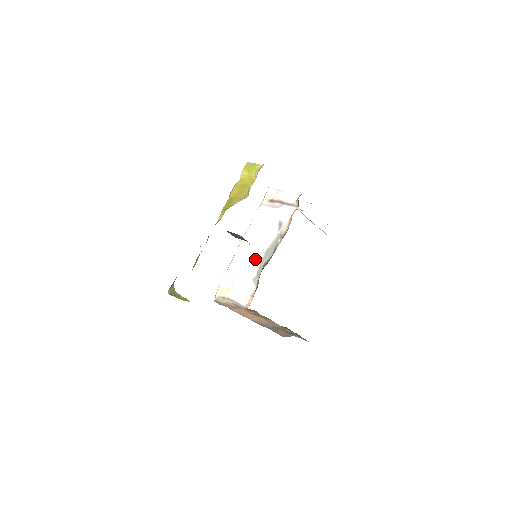
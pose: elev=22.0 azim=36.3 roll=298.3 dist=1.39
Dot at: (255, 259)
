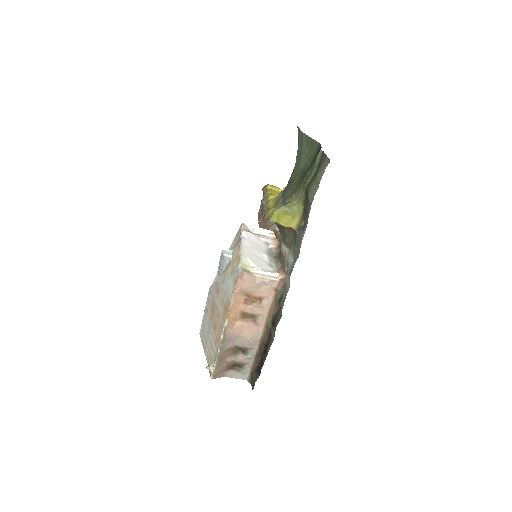
Dot at: (262, 255)
